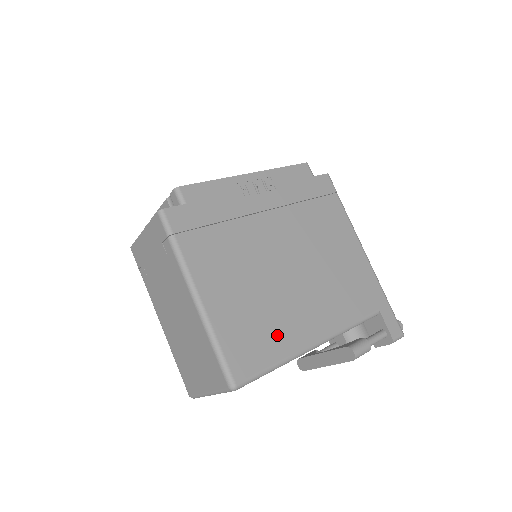
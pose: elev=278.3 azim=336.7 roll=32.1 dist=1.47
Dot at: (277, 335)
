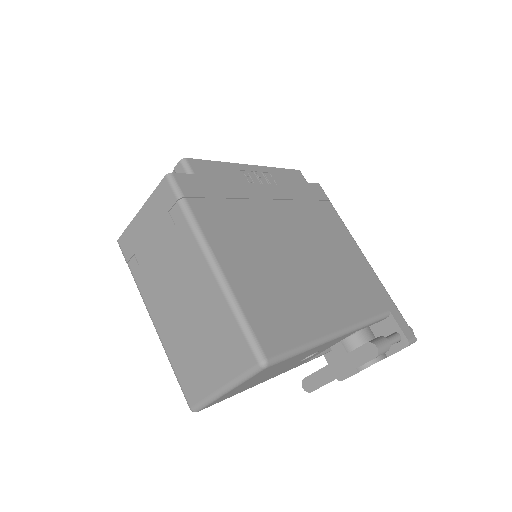
Dot at: (300, 315)
